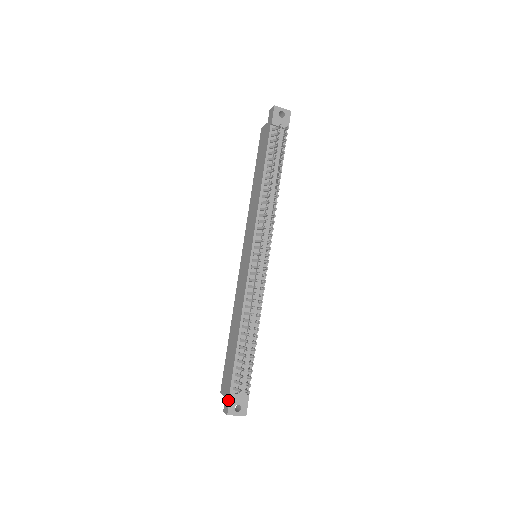
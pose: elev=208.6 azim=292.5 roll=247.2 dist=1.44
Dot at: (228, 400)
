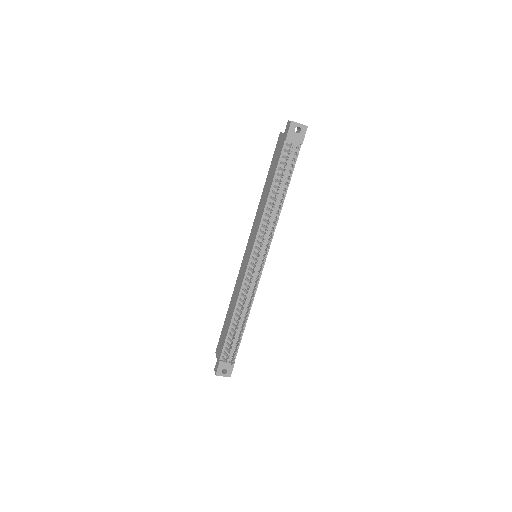
Dot at: (217, 365)
